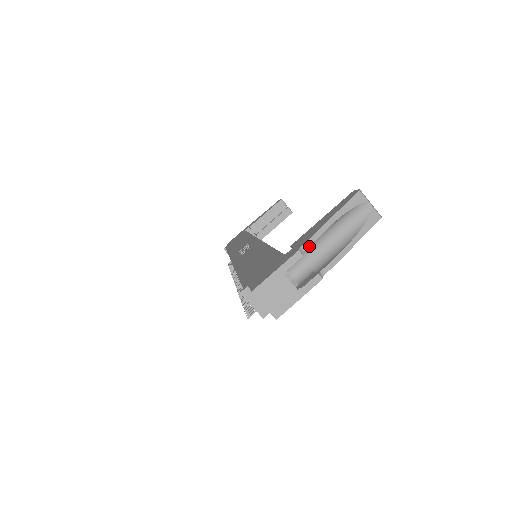
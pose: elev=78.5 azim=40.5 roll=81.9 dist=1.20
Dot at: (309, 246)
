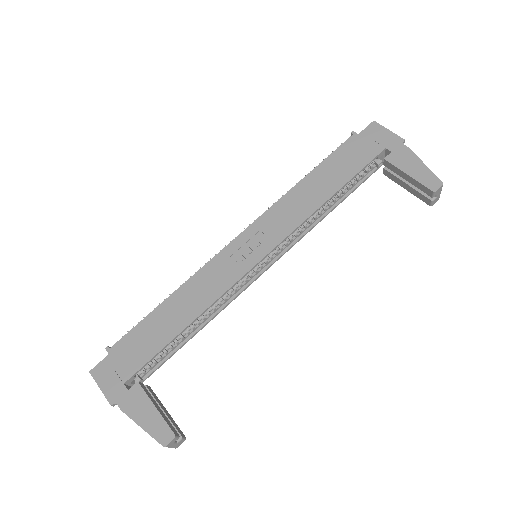
Dot at: (132, 402)
